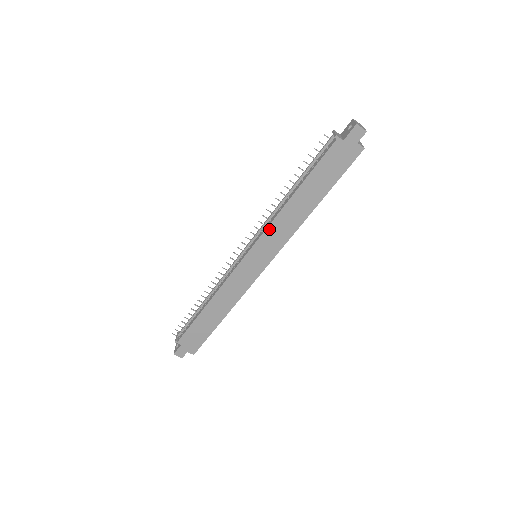
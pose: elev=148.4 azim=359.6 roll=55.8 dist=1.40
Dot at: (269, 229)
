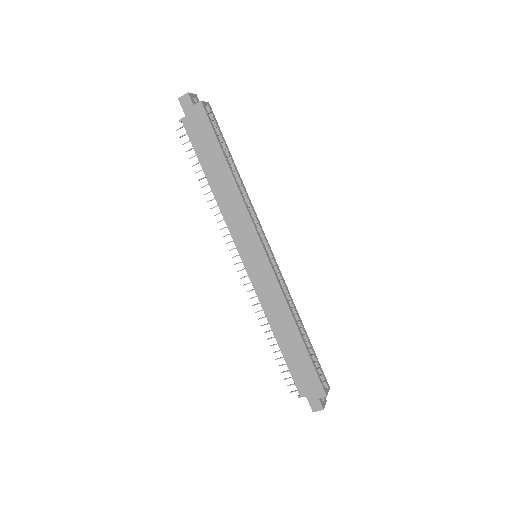
Dot at: (229, 226)
